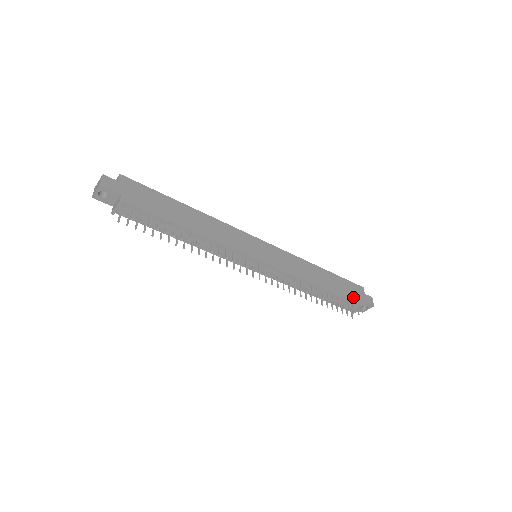
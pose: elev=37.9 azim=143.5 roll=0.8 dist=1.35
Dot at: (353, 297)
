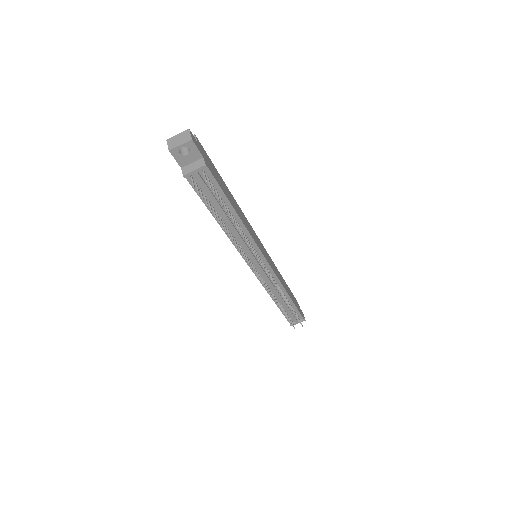
Dot at: (299, 310)
